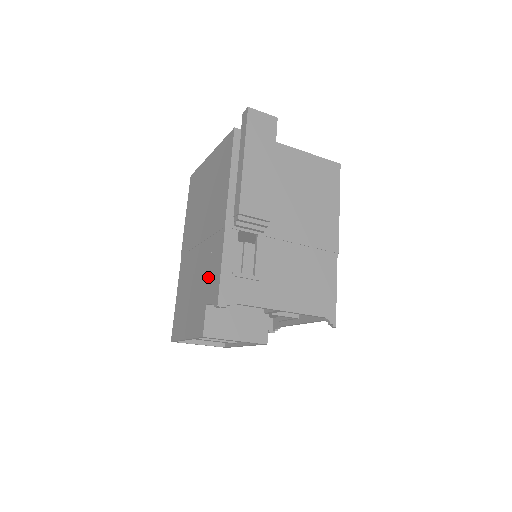
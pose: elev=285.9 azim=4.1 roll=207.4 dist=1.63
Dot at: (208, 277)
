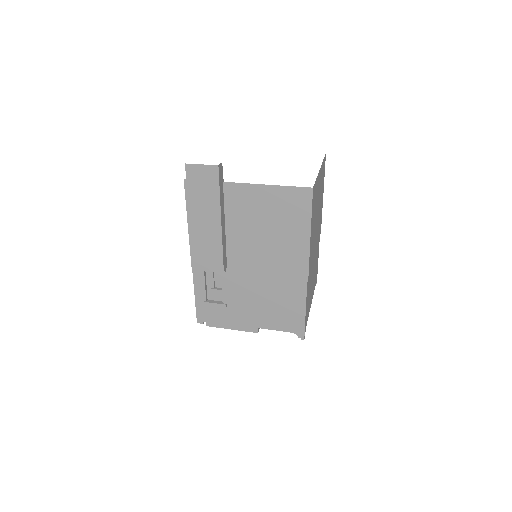
Dot at: occluded
